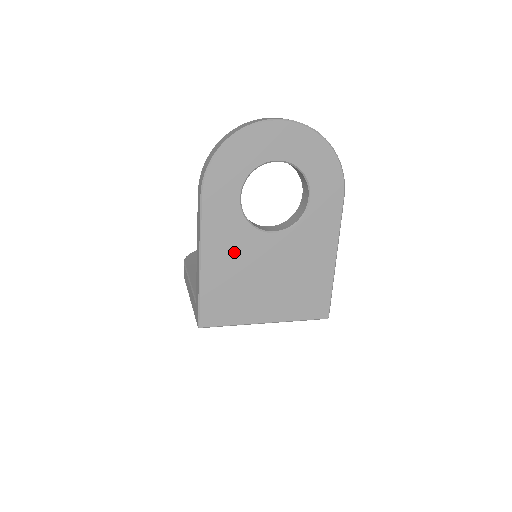
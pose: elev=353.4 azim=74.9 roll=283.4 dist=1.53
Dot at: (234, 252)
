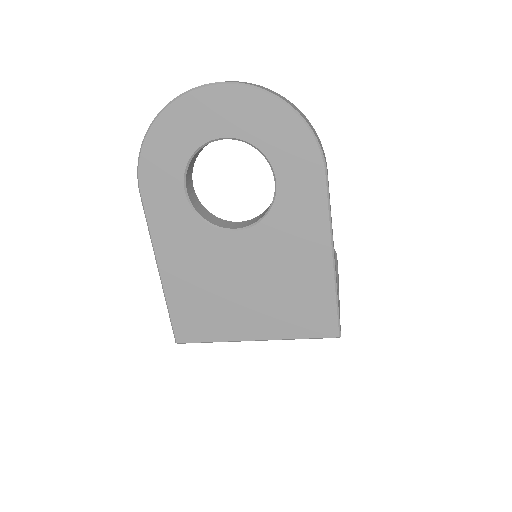
Dot at: (194, 257)
